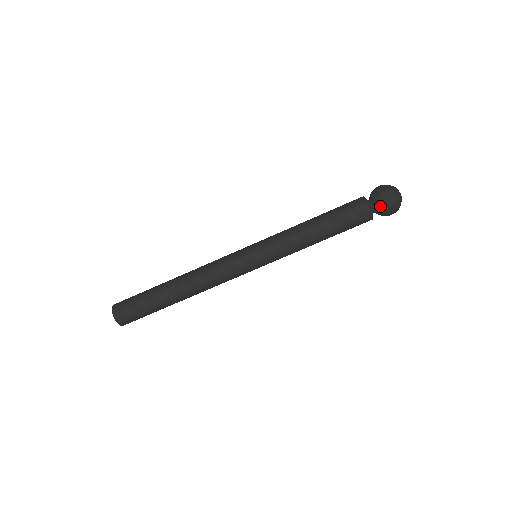
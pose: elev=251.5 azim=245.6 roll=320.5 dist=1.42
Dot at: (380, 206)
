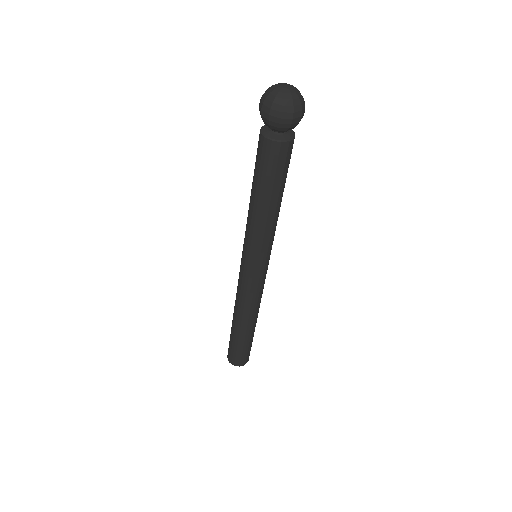
Dot at: (267, 124)
